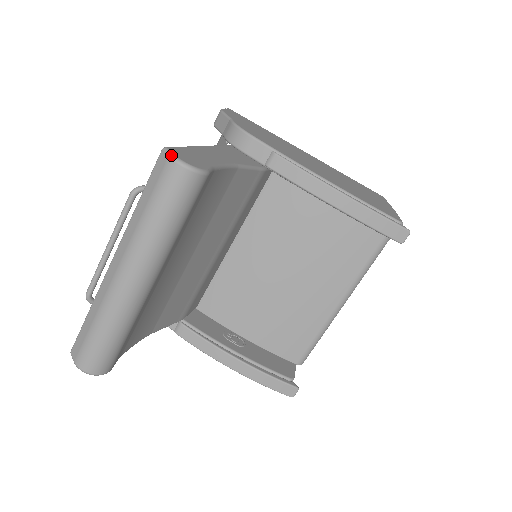
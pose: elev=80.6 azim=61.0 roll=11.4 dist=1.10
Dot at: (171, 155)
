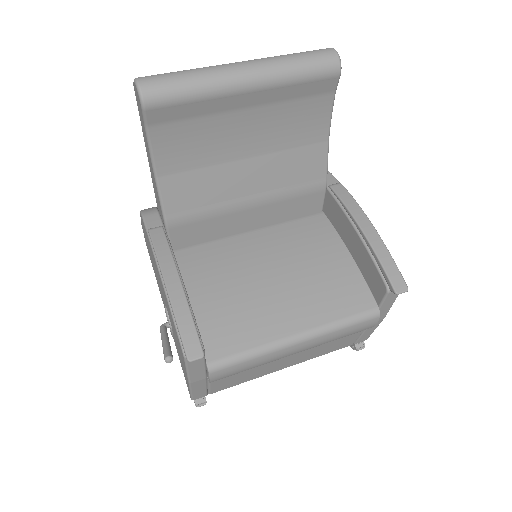
Dot at: (331, 48)
